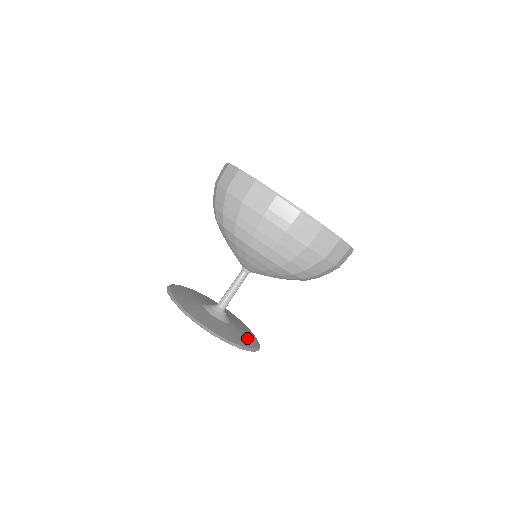
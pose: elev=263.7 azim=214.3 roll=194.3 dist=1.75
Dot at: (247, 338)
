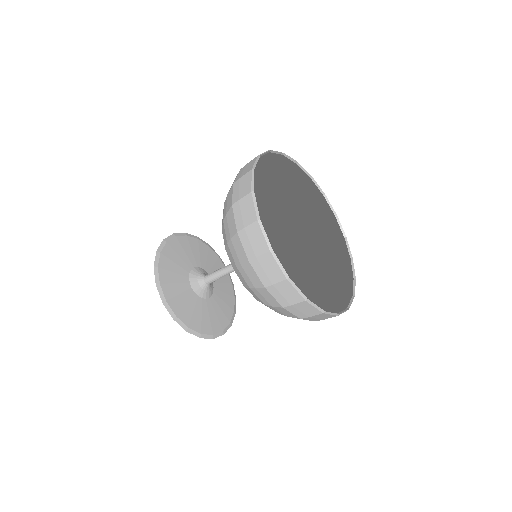
Dot at: (225, 283)
